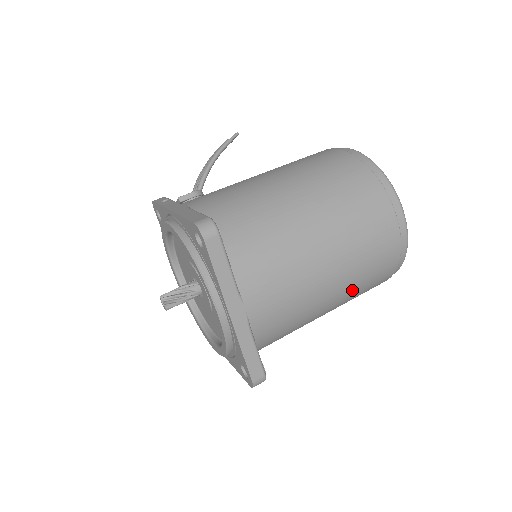
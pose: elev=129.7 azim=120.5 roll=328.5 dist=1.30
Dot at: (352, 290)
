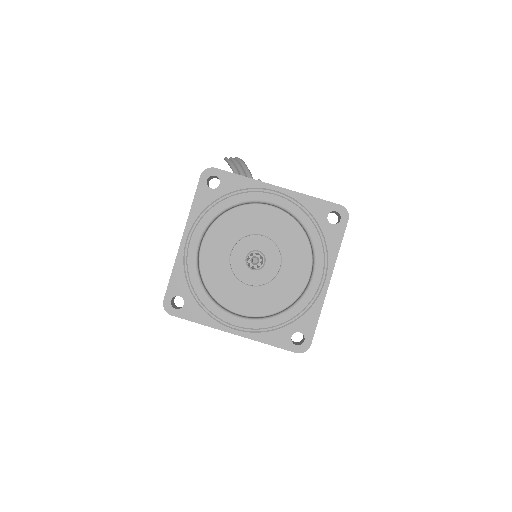
Dot at: occluded
